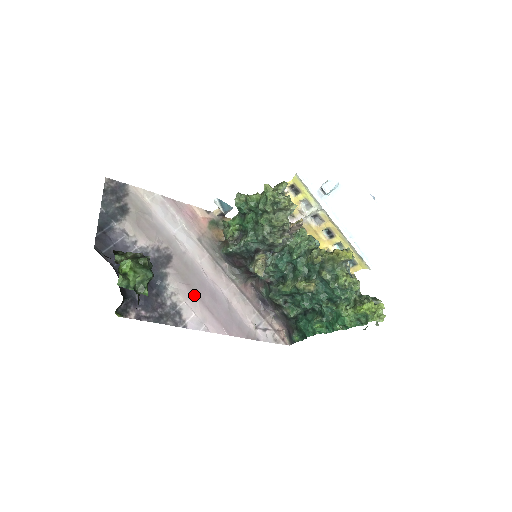
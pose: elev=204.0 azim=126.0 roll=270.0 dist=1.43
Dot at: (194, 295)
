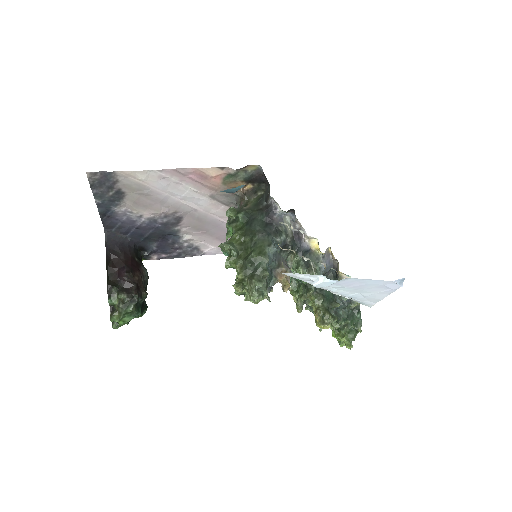
Dot at: (210, 237)
